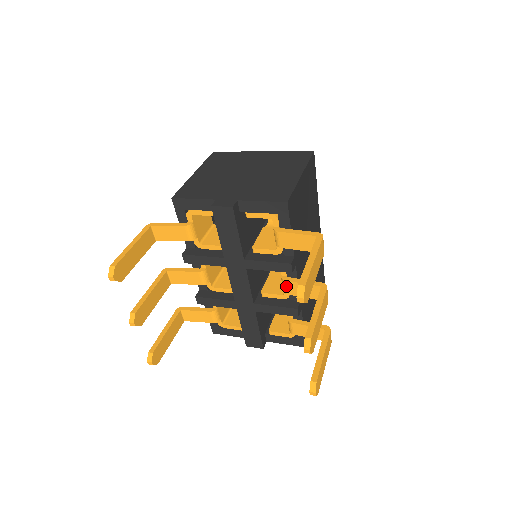
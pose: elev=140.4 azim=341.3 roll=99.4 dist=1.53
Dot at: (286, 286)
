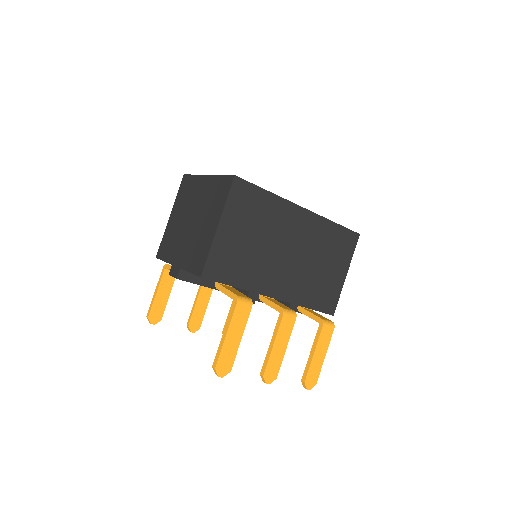
Dot at: occluded
